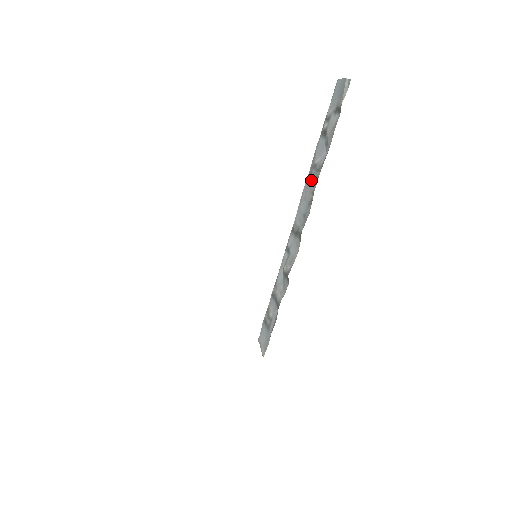
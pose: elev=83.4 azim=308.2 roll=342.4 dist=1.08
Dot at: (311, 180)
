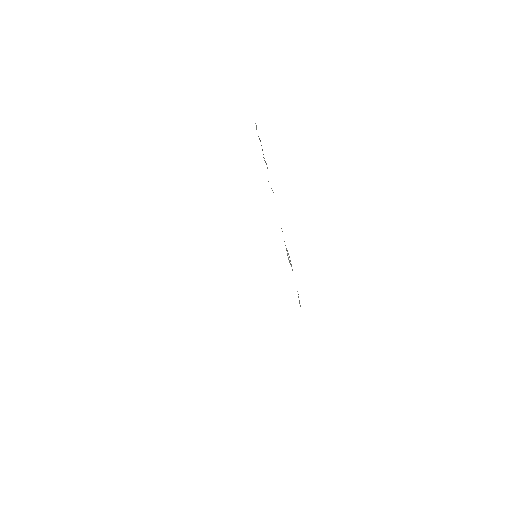
Dot at: occluded
